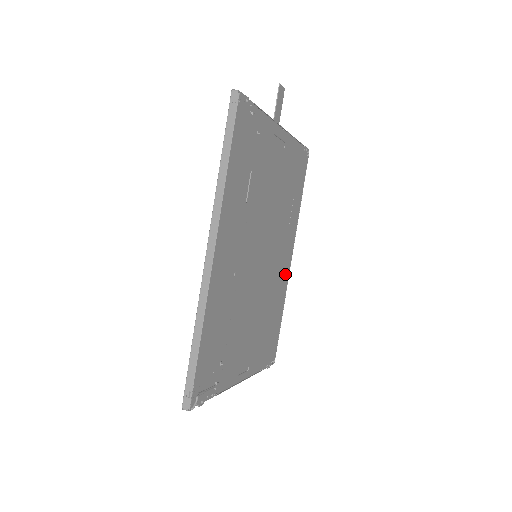
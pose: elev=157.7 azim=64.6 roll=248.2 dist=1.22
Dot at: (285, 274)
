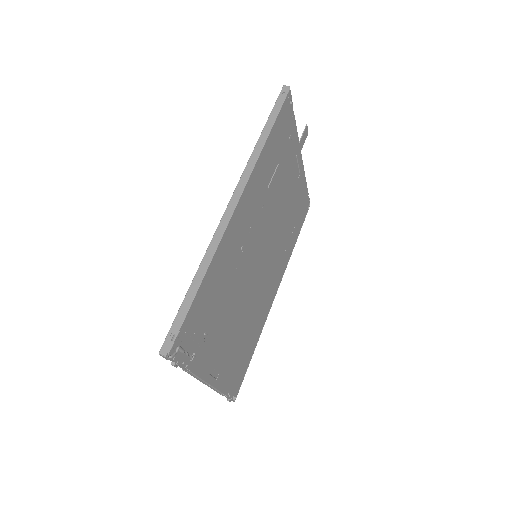
Dot at: (268, 305)
